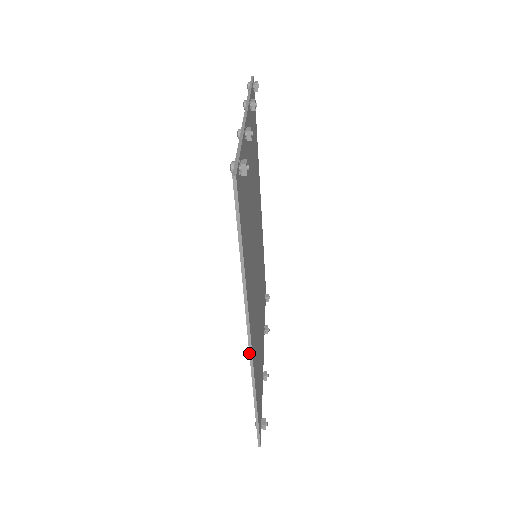
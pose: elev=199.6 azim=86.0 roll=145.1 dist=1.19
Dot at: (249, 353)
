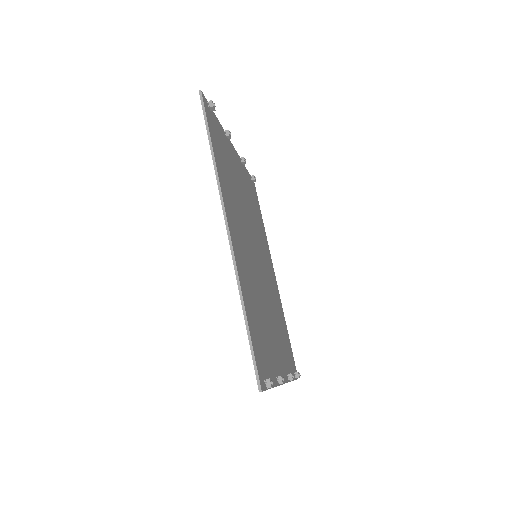
Dot at: (228, 238)
